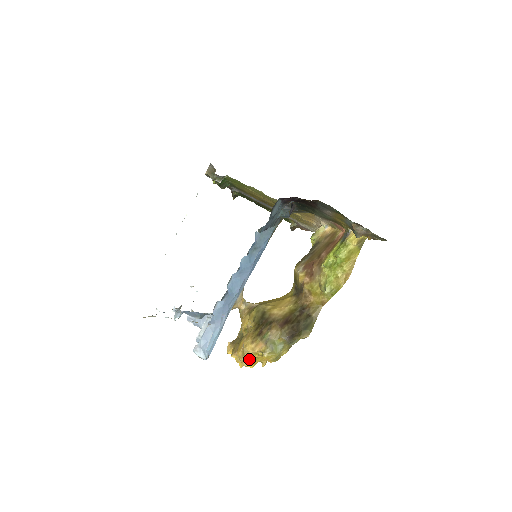
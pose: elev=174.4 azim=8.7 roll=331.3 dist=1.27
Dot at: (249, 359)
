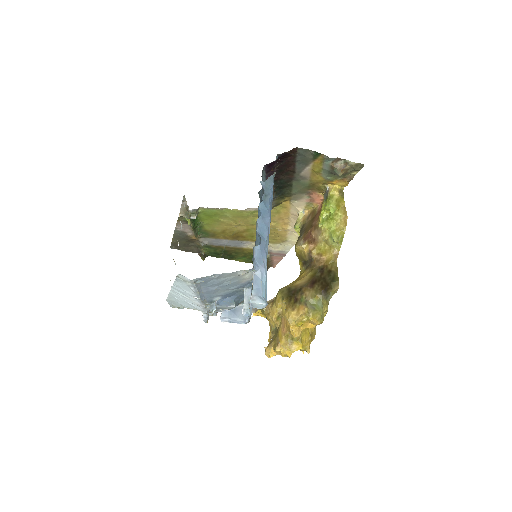
Dot at: (296, 333)
